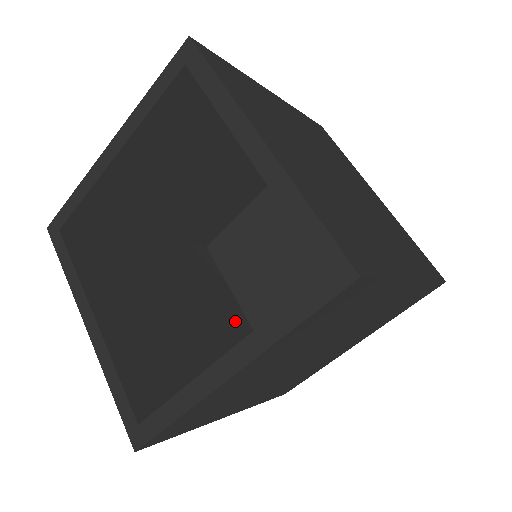
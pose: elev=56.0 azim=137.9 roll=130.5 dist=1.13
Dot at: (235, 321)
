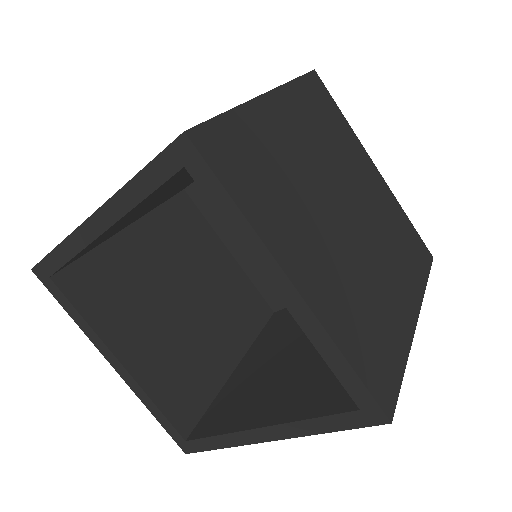
Dot at: (229, 273)
